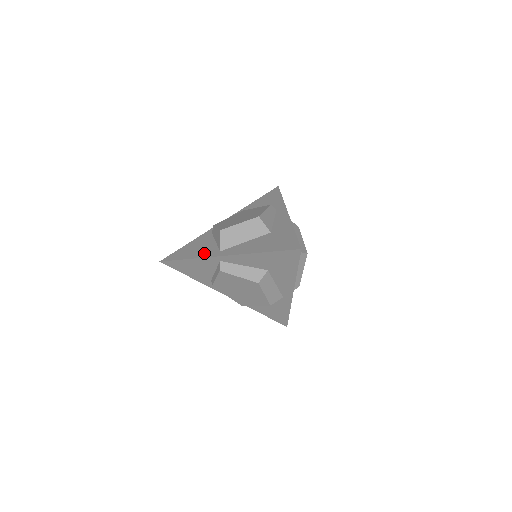
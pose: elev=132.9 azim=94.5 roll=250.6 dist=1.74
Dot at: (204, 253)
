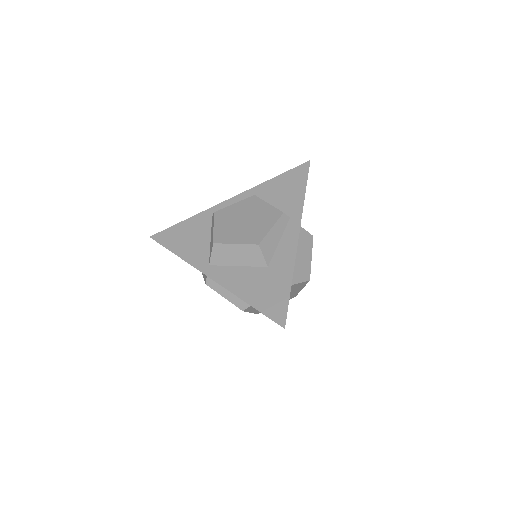
Dot at: (193, 256)
